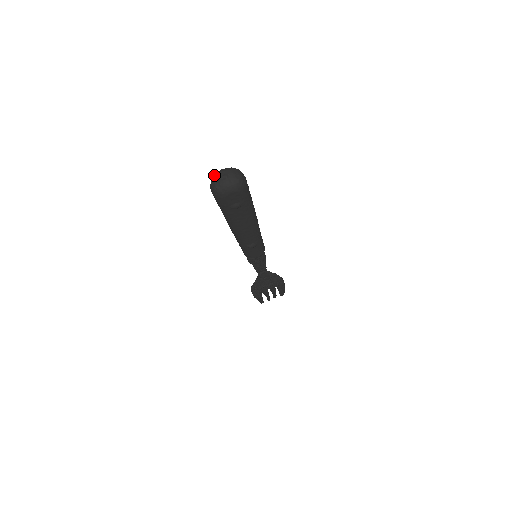
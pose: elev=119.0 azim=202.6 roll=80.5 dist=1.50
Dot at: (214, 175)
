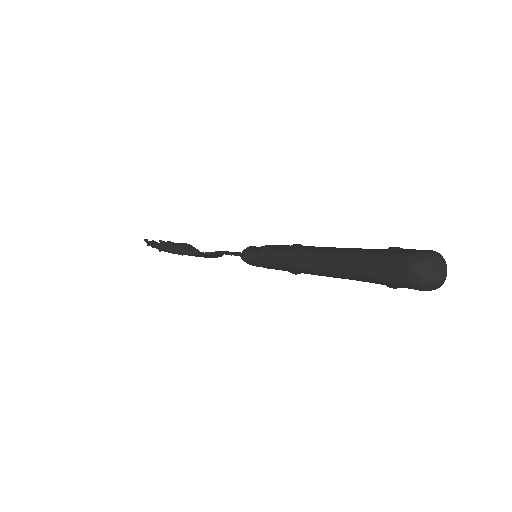
Dot at: (429, 256)
